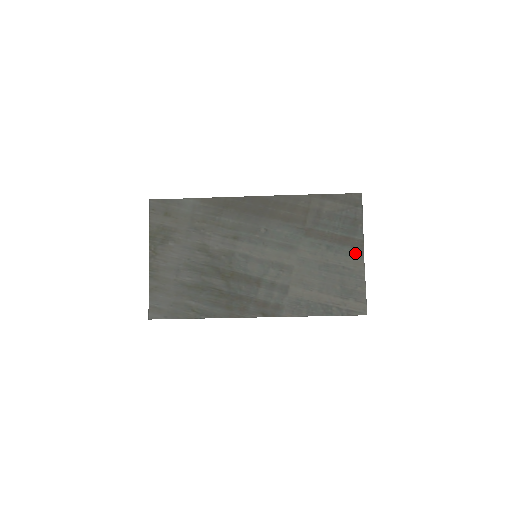
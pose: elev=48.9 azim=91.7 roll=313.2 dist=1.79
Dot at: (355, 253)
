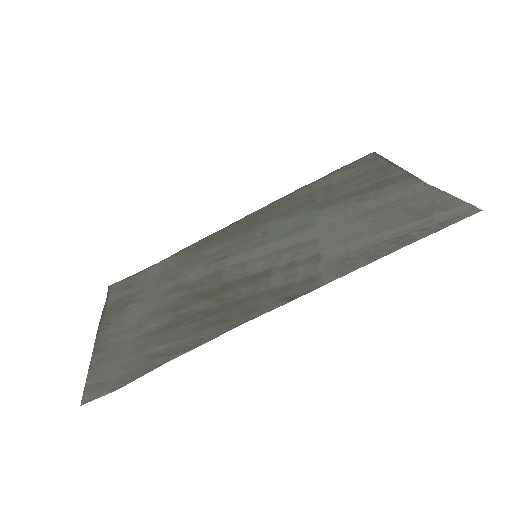
Dot at: (404, 184)
